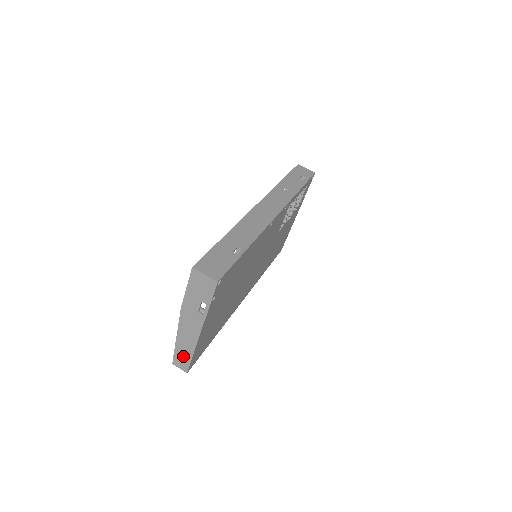
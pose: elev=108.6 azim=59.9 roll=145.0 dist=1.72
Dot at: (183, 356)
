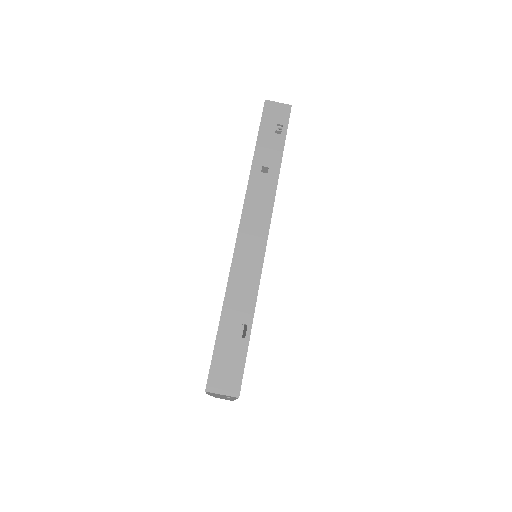
Dot at: occluded
